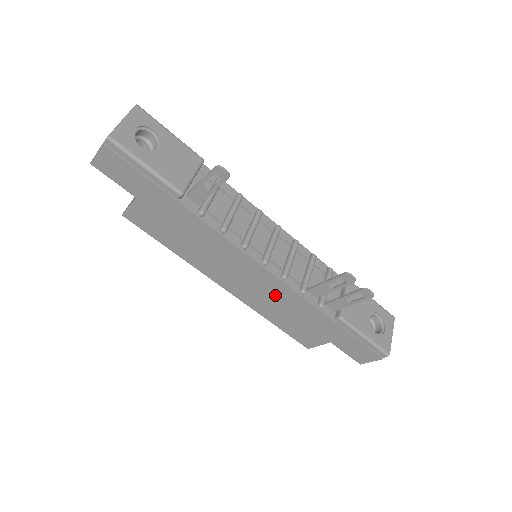
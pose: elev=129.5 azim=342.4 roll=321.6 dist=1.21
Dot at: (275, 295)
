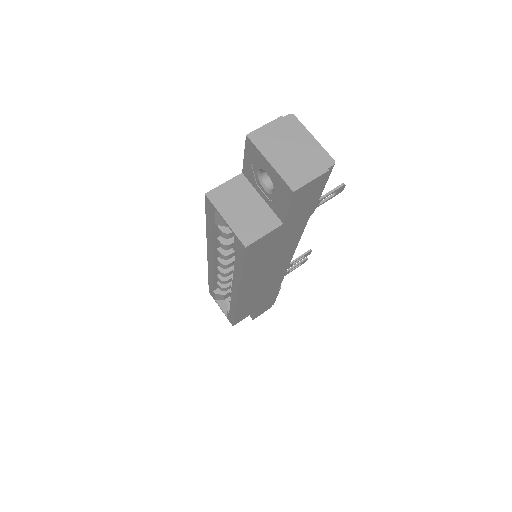
Dot at: (268, 285)
